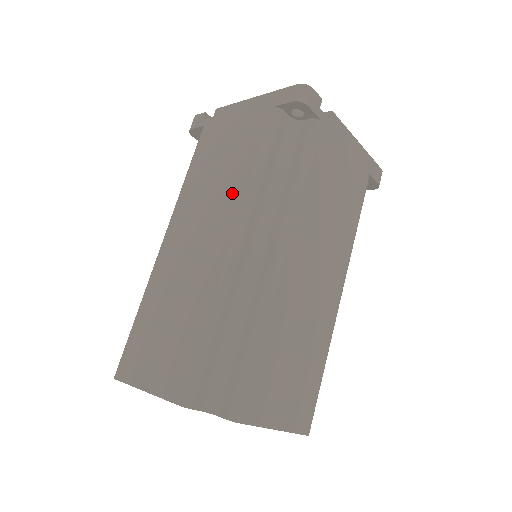
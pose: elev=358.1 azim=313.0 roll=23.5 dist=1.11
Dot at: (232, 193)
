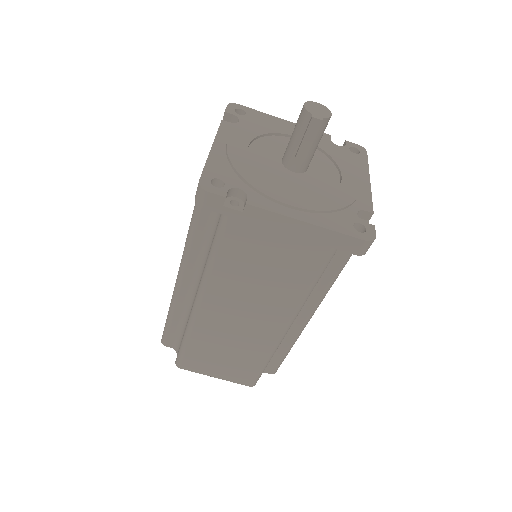
Dot at: occluded
